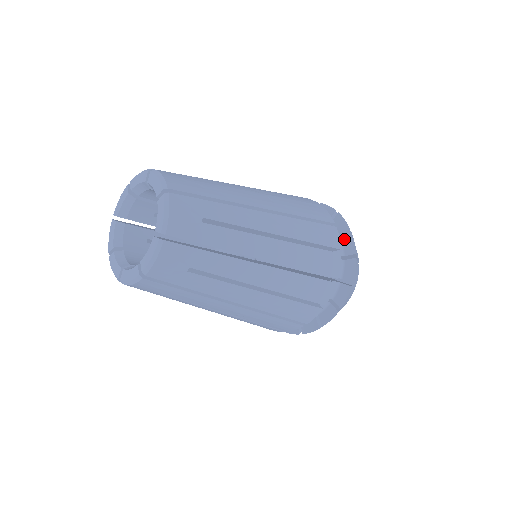
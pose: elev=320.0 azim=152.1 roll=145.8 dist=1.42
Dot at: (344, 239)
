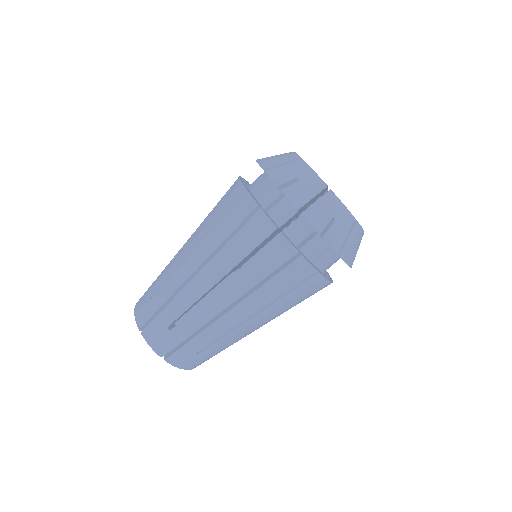
Dot at: (321, 237)
